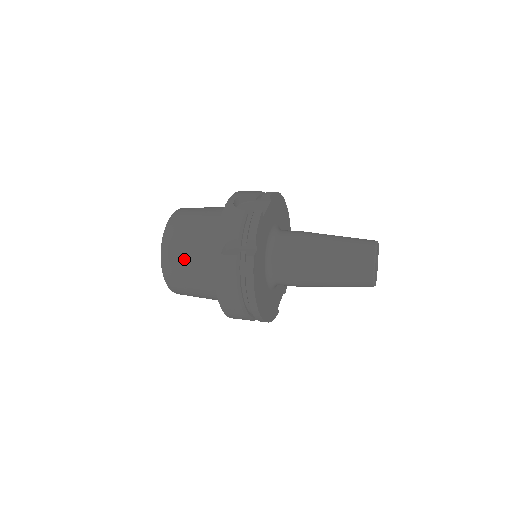
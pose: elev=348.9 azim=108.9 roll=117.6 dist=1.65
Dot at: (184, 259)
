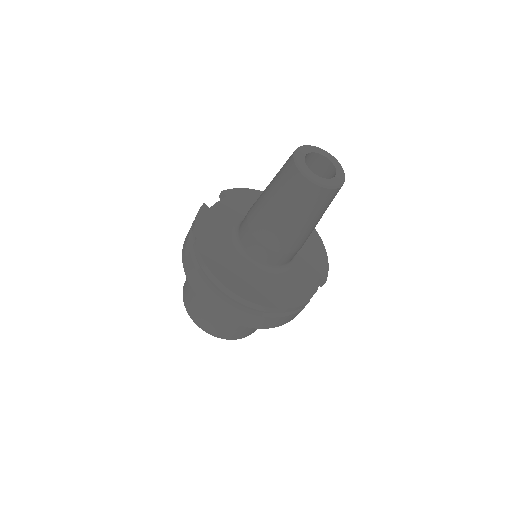
Dot at: (191, 293)
